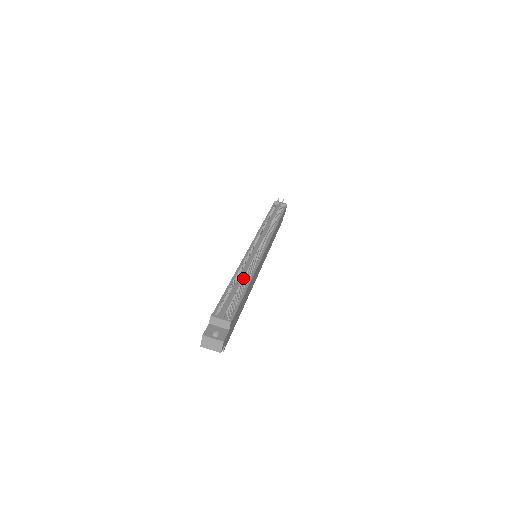
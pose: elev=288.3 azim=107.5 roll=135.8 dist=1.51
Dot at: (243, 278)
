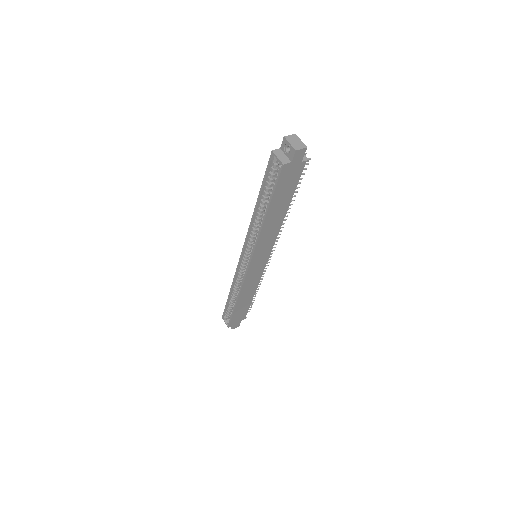
Dot at: occluded
